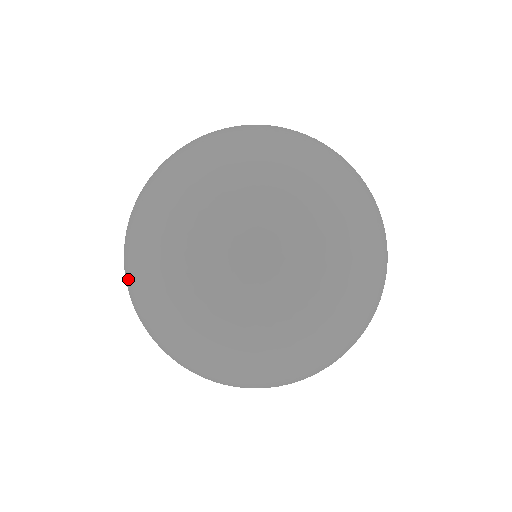
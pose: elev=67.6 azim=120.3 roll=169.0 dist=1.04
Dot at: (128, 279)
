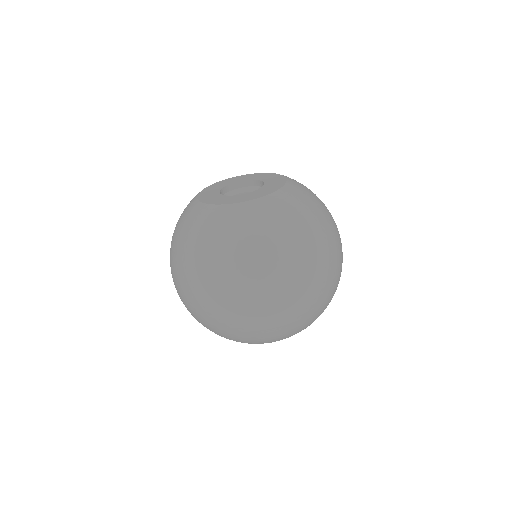
Dot at: occluded
